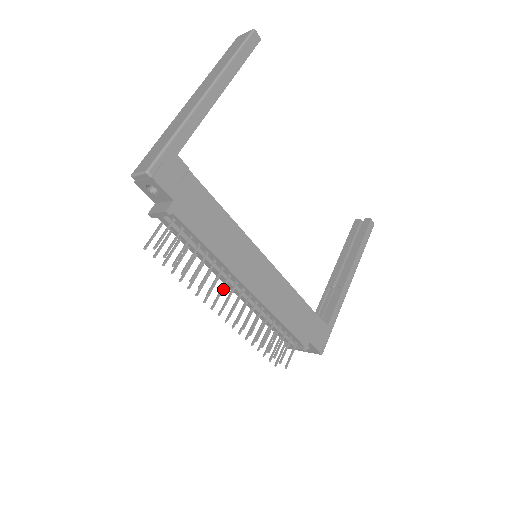
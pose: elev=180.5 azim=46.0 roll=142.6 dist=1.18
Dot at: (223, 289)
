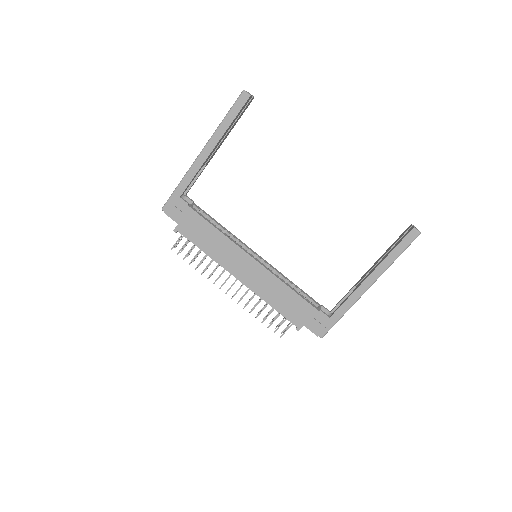
Dot at: occluded
